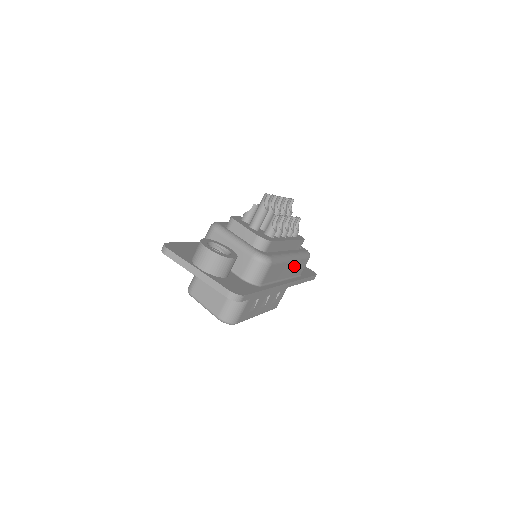
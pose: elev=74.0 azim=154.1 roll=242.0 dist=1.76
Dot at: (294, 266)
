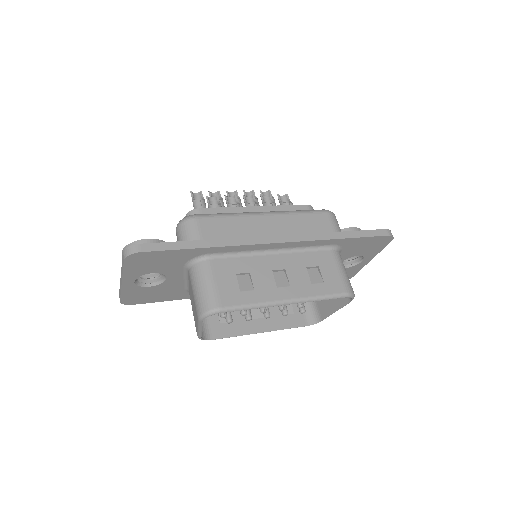
Dot at: (287, 222)
